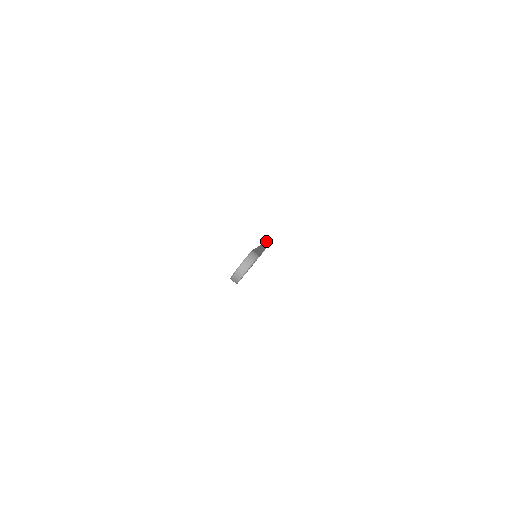
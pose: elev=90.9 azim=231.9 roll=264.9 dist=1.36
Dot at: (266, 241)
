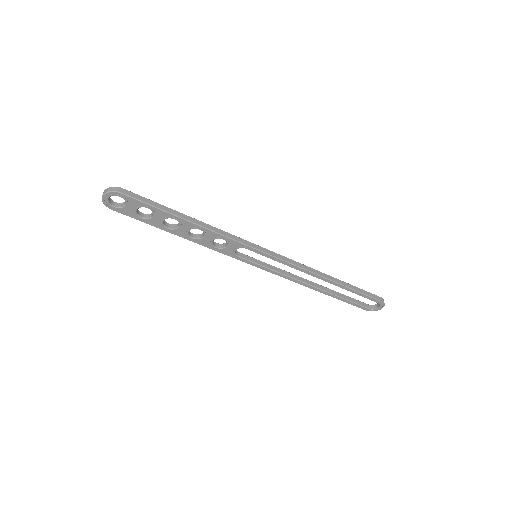
Dot at: (374, 294)
